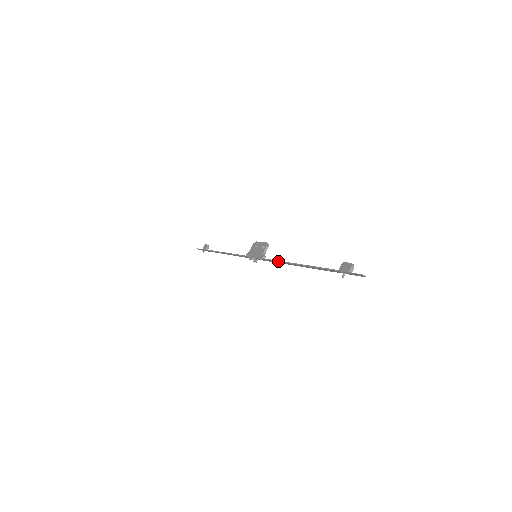
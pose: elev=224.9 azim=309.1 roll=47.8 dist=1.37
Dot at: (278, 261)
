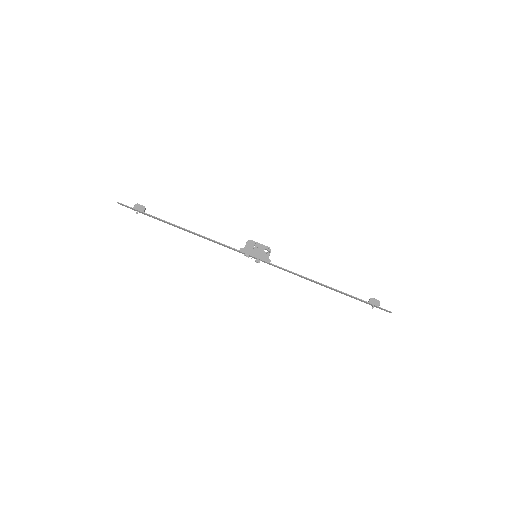
Dot at: (297, 274)
